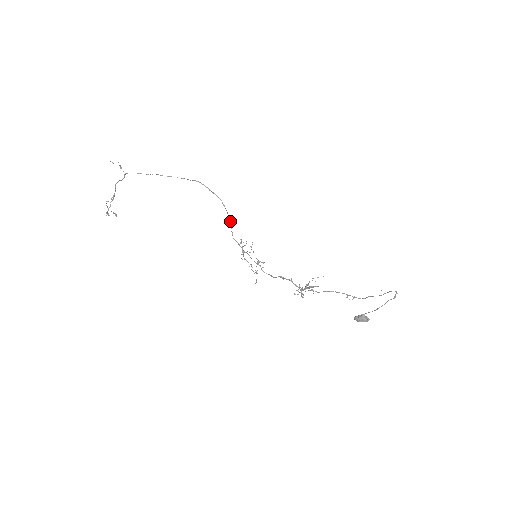
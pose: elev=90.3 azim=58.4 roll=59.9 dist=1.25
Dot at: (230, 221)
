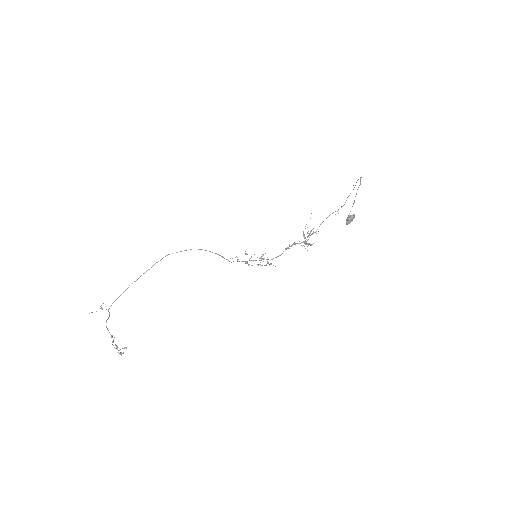
Dot at: (217, 254)
